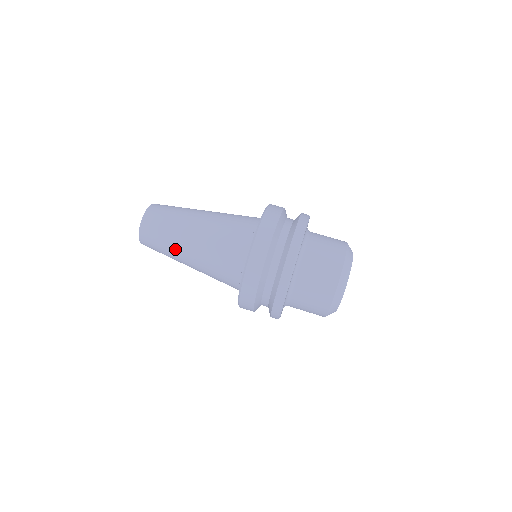
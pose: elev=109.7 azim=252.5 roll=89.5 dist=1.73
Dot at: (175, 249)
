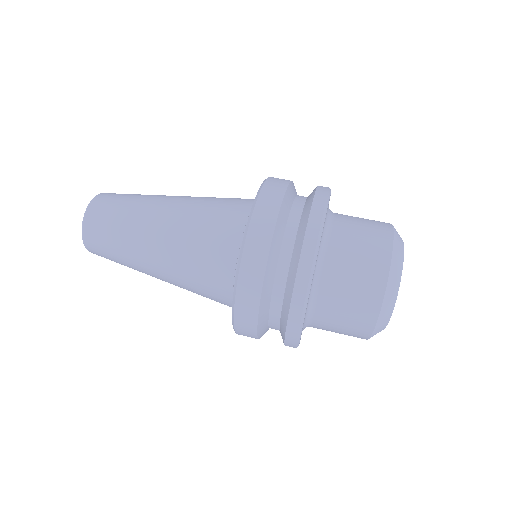
Dot at: (134, 257)
